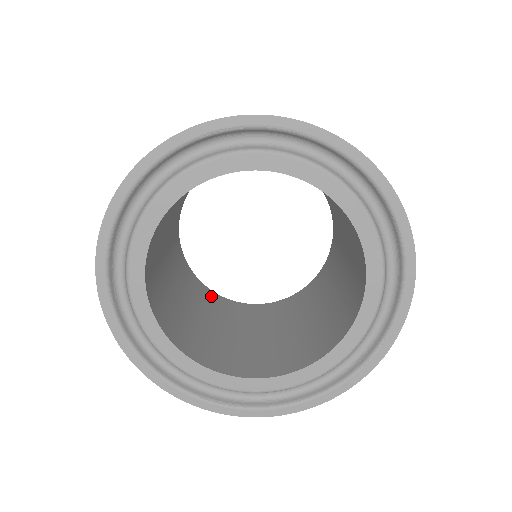
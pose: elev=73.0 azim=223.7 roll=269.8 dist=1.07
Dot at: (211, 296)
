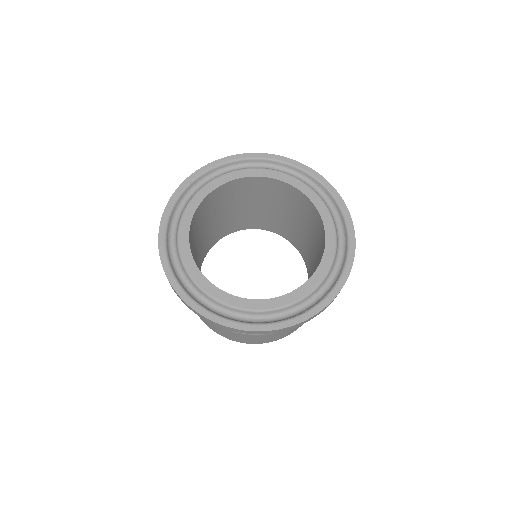
Dot at: occluded
